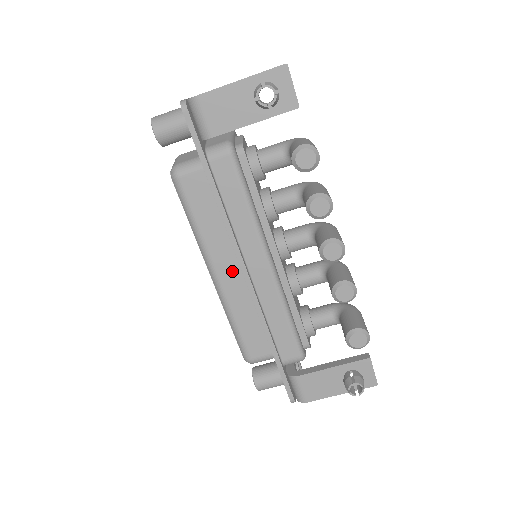
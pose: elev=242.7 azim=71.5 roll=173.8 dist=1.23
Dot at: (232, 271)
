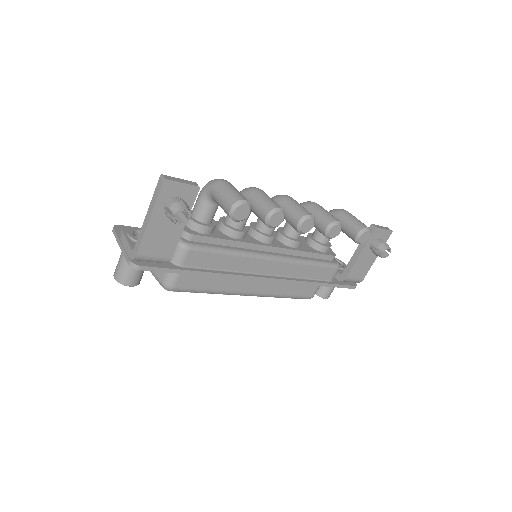
Dot at: (256, 282)
